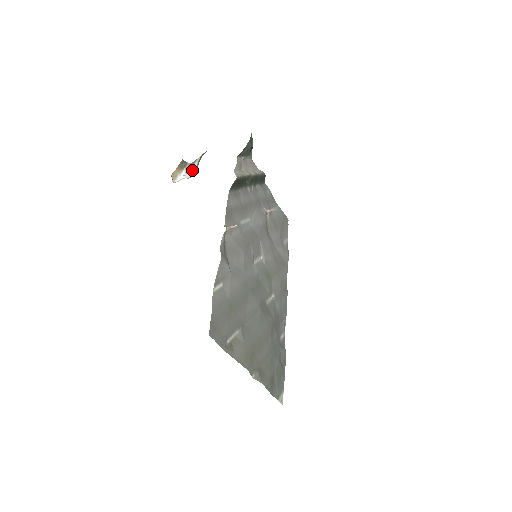
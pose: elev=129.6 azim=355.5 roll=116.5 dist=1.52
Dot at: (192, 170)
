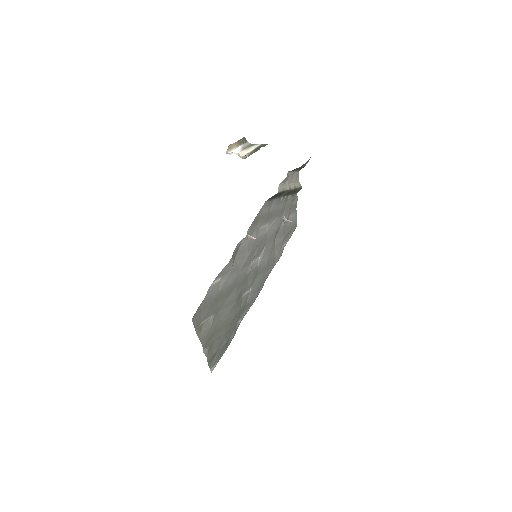
Dot at: (247, 151)
